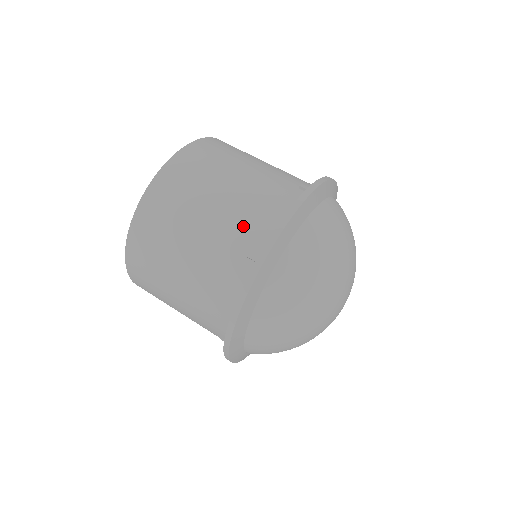
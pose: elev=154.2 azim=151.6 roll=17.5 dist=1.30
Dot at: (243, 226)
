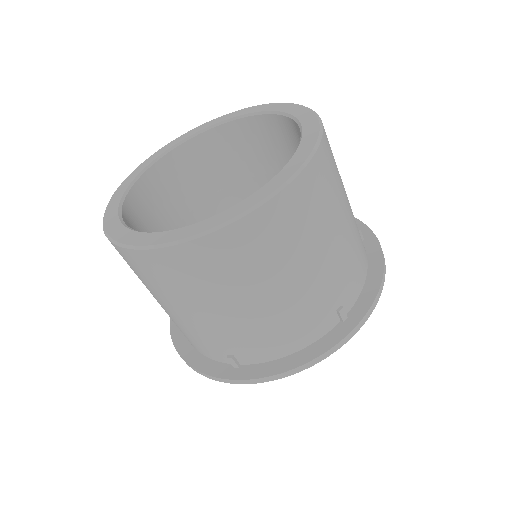
Dot at: (349, 271)
